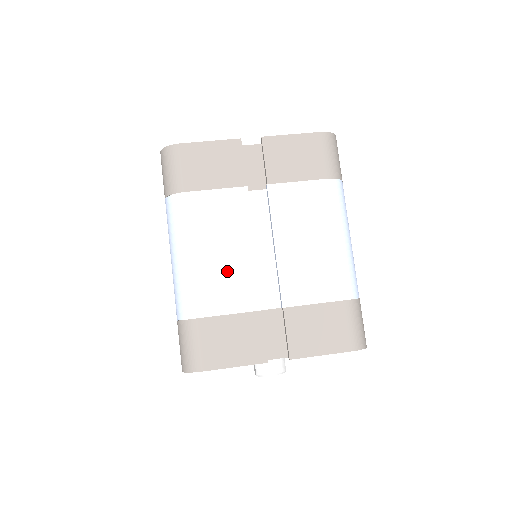
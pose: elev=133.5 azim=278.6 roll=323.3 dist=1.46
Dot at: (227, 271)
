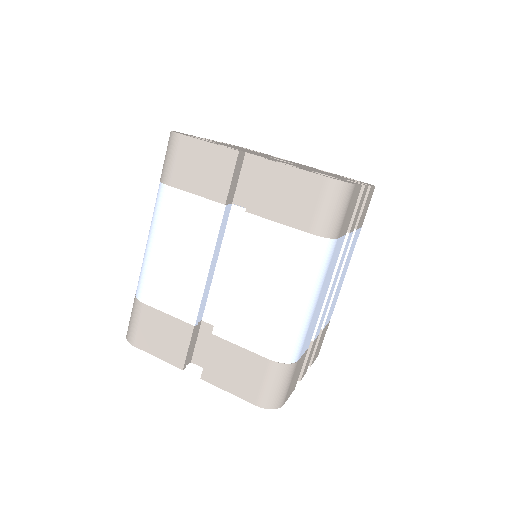
Dot at: (179, 277)
